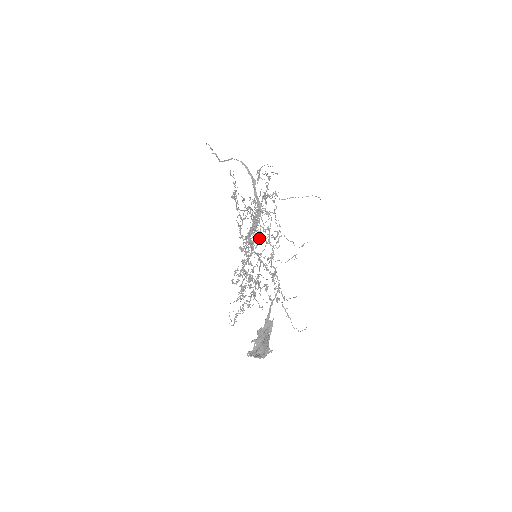
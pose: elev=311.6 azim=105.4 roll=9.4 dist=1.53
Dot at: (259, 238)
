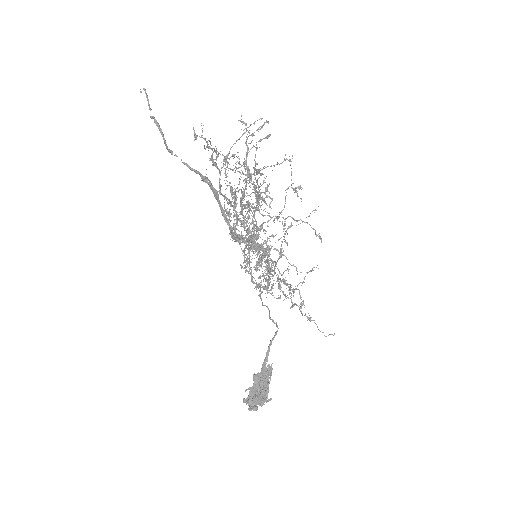
Dot at: occluded
